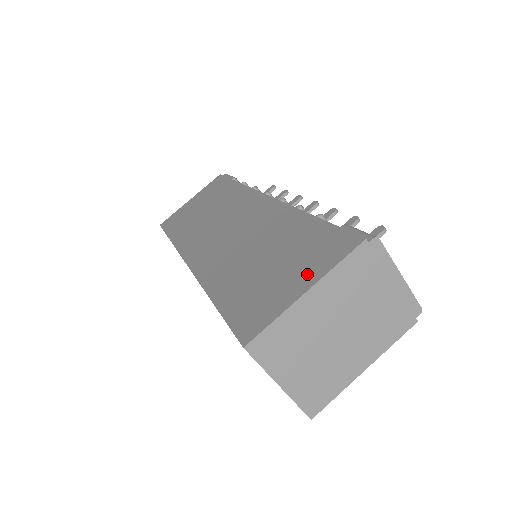
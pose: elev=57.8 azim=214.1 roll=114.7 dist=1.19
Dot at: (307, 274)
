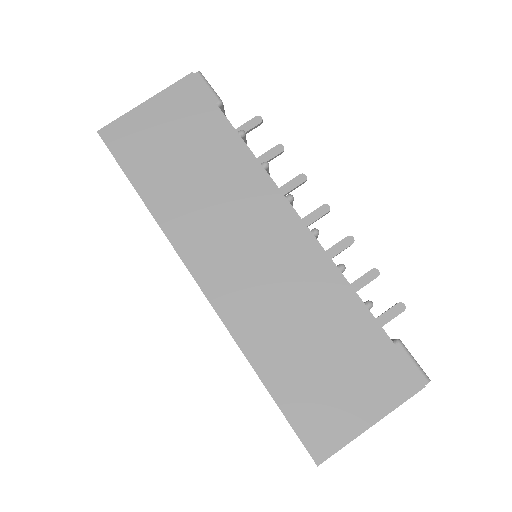
Dot at: (372, 402)
